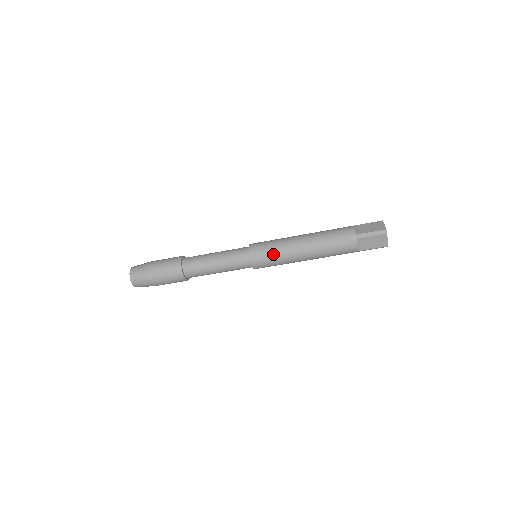
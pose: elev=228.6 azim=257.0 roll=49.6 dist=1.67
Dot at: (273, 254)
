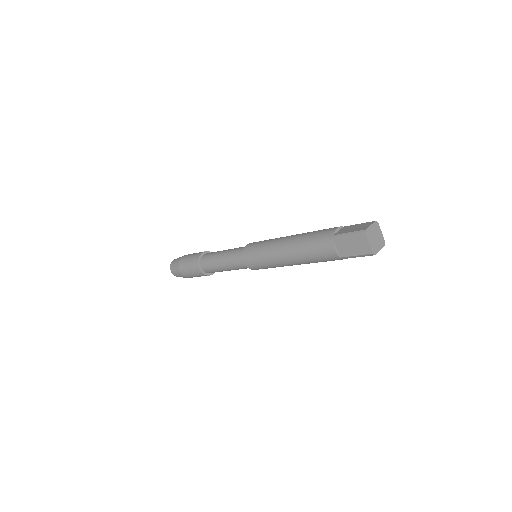
Dot at: (260, 253)
